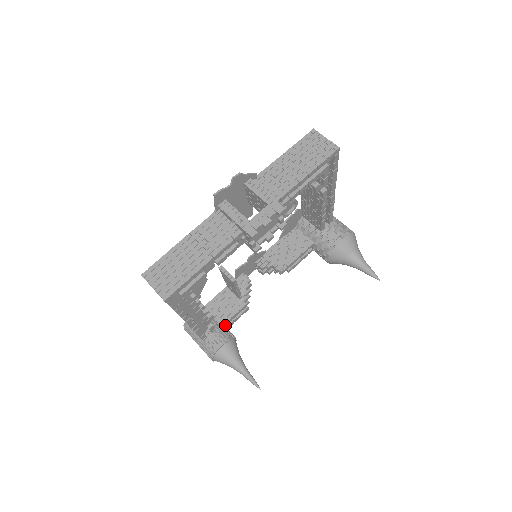
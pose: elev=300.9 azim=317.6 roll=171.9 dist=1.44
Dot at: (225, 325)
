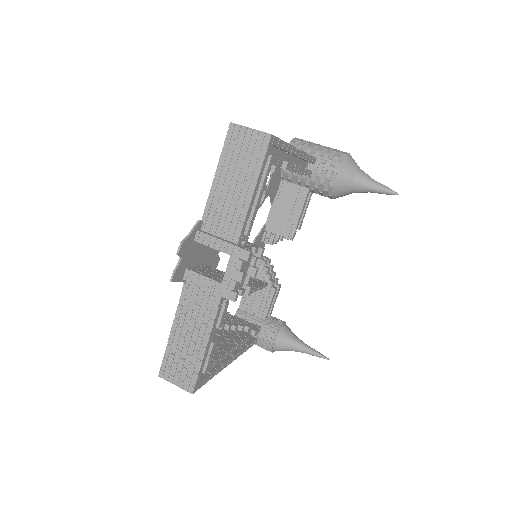
Dot at: (267, 316)
